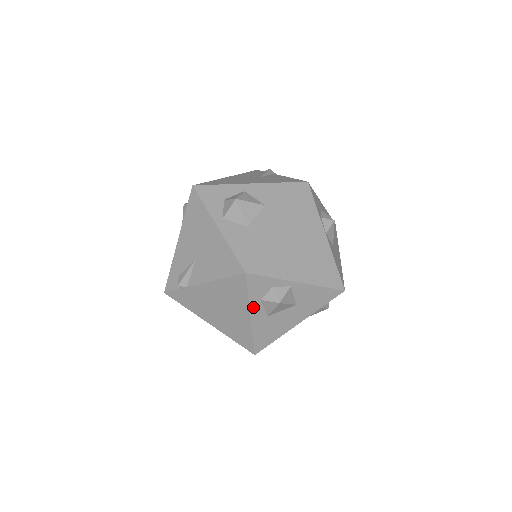
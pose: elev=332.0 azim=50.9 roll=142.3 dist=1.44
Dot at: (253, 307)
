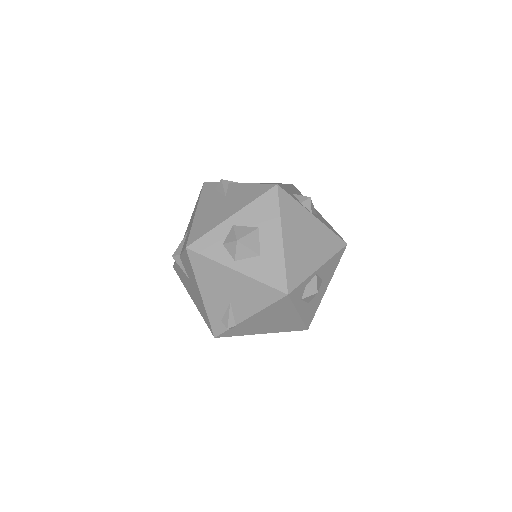
Dot at: (298, 307)
